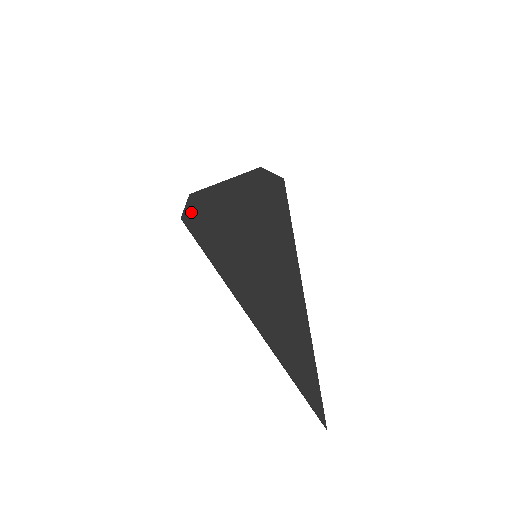
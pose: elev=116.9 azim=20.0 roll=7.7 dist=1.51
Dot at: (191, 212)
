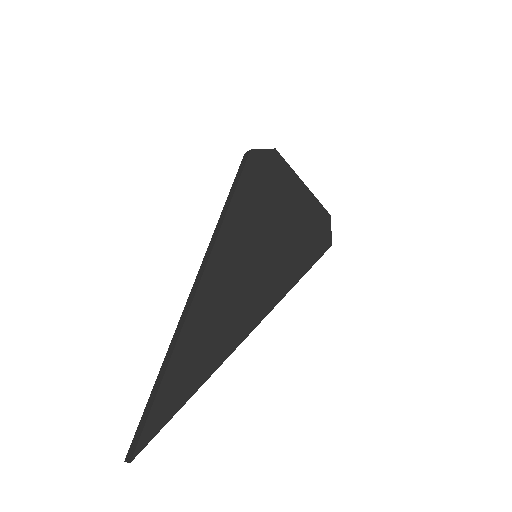
Dot at: (262, 159)
